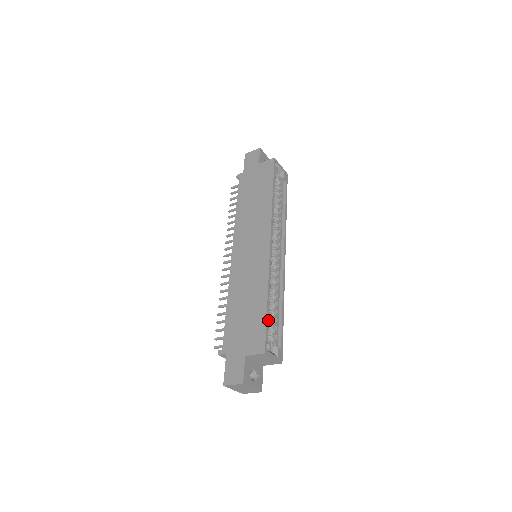
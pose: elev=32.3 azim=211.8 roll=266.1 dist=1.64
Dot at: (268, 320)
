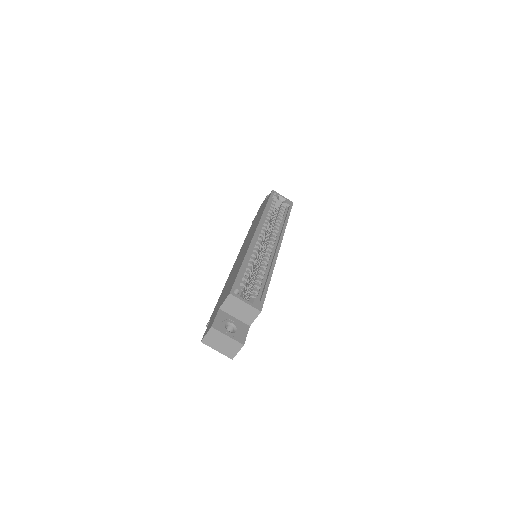
Dot at: (246, 279)
